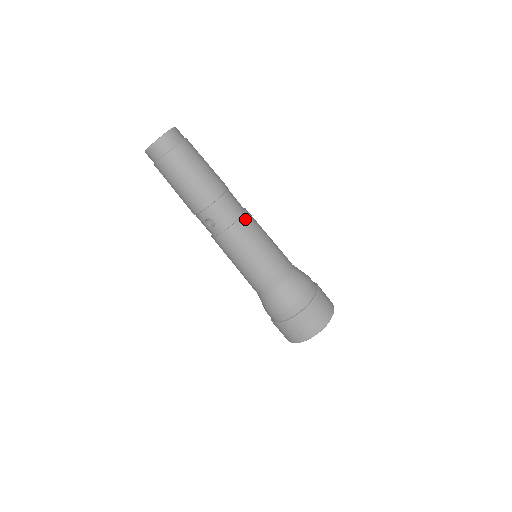
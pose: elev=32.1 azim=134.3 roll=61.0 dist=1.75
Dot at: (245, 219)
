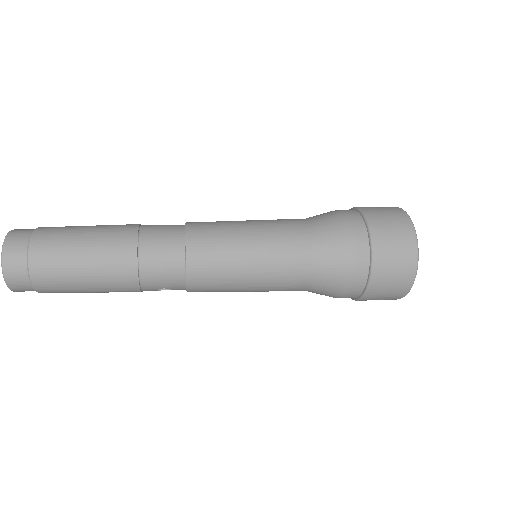
Dot at: (194, 254)
